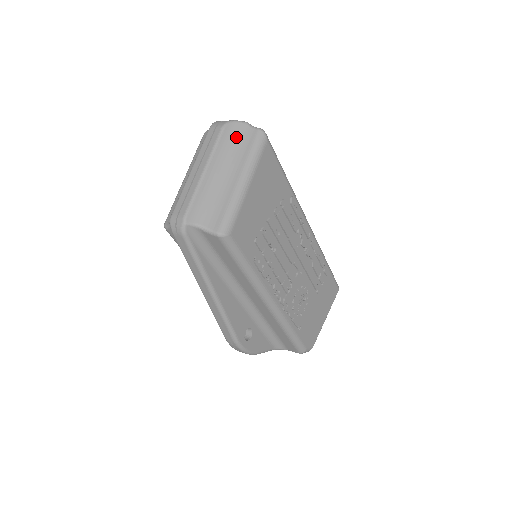
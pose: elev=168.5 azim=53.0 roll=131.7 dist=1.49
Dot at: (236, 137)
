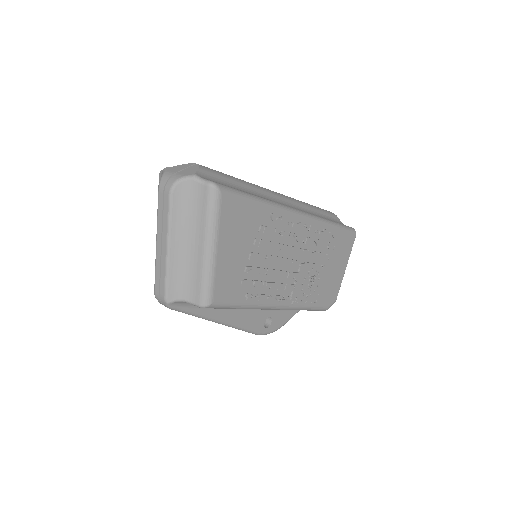
Dot at: (188, 199)
